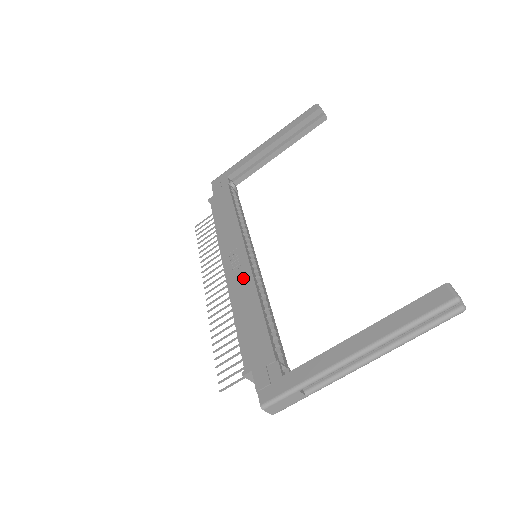
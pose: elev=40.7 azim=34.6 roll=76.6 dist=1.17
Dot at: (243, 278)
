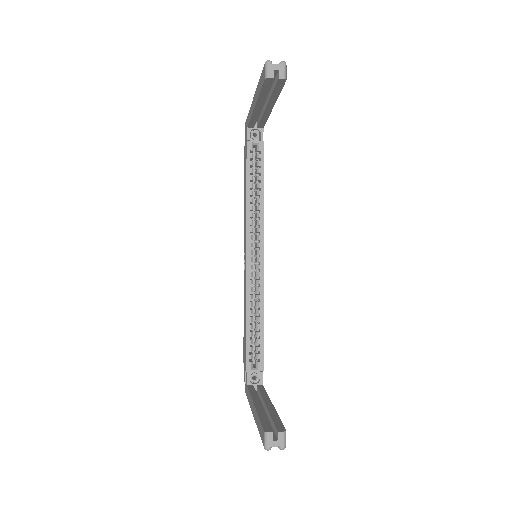
Dot at: (245, 282)
